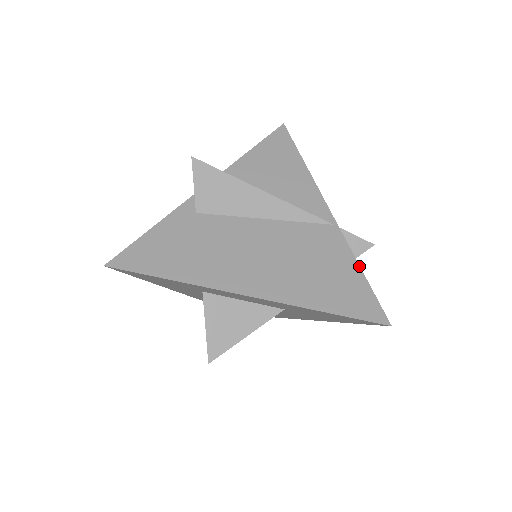
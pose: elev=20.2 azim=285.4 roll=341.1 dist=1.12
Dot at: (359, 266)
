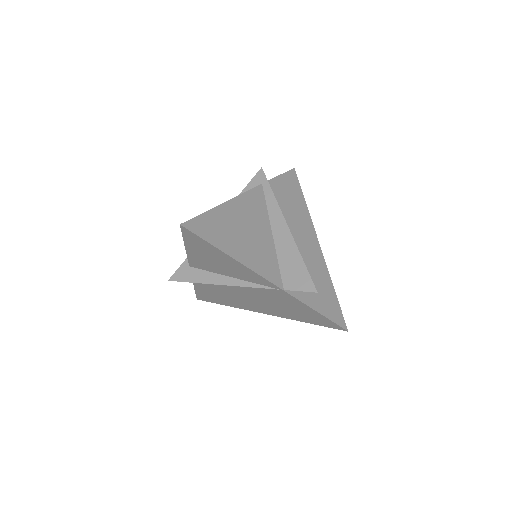
Dot at: (312, 309)
